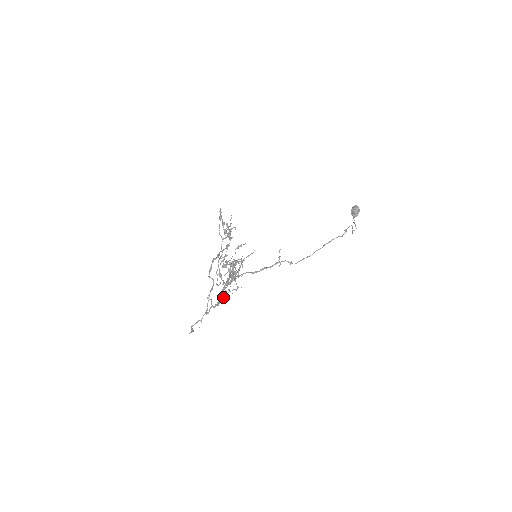
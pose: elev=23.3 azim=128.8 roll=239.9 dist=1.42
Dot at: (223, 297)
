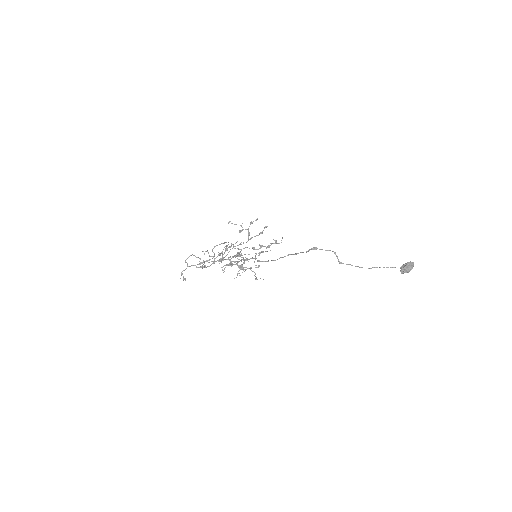
Dot at: (203, 262)
